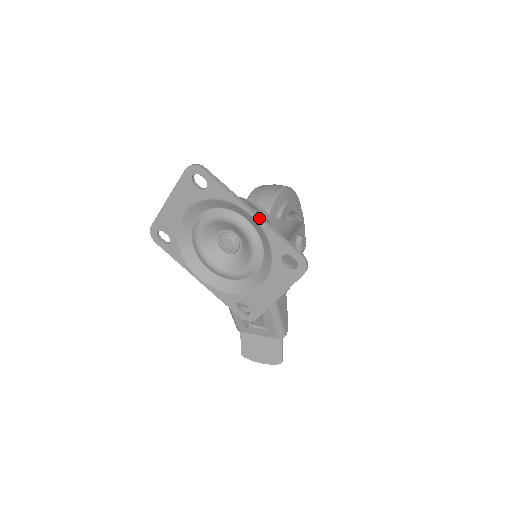
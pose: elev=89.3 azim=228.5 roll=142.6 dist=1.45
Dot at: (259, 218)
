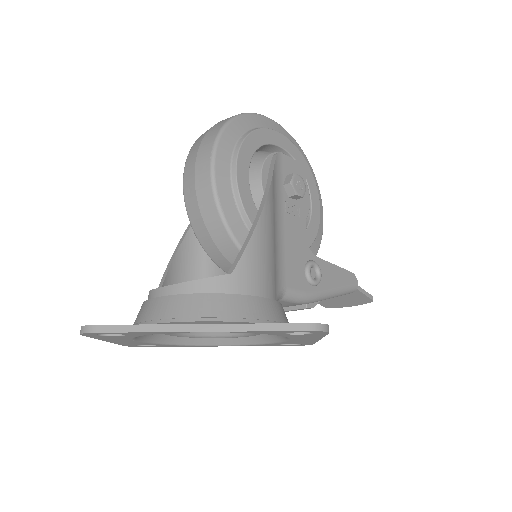
Dot at: (216, 331)
